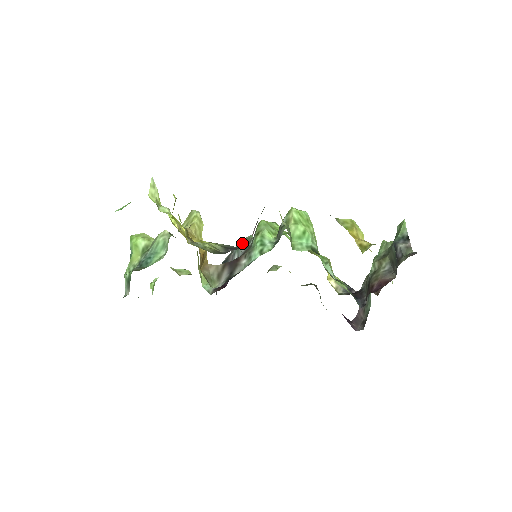
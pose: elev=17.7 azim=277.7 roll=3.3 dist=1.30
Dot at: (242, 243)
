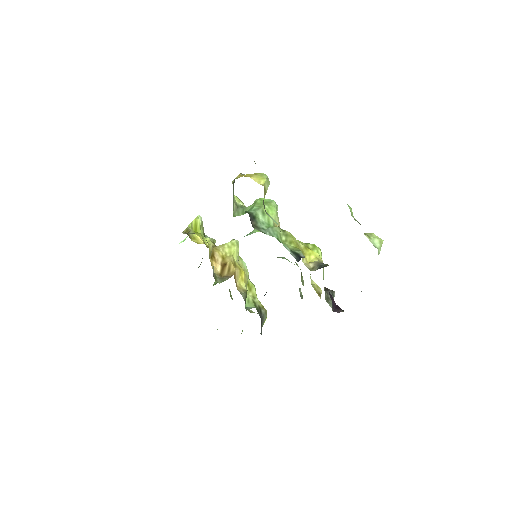
Dot at: occluded
